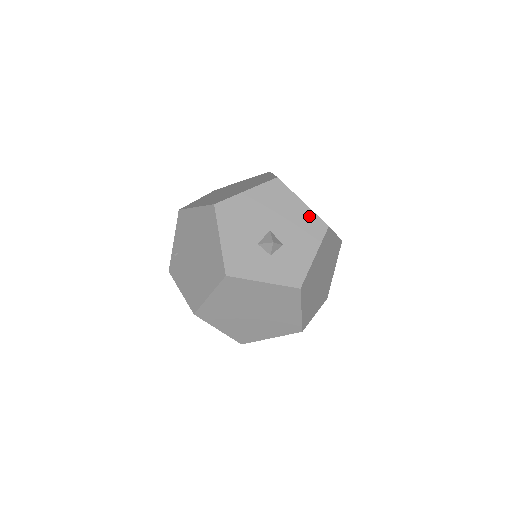
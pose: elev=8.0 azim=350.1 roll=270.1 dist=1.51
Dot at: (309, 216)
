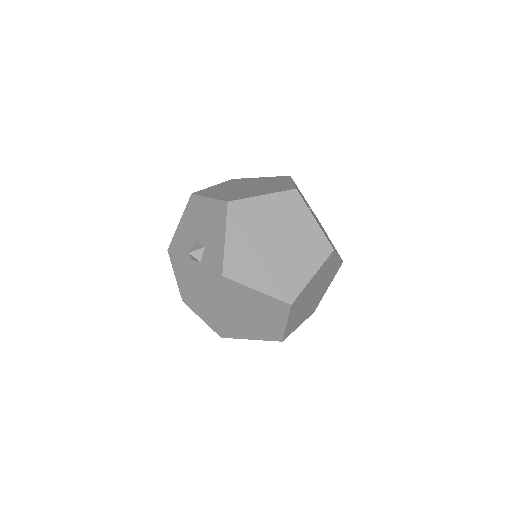
Dot at: (214, 206)
